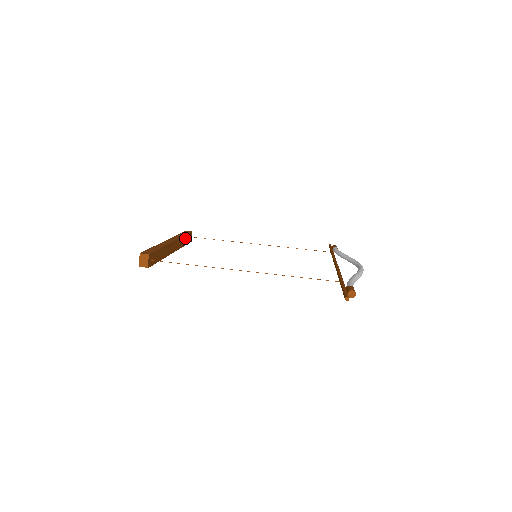
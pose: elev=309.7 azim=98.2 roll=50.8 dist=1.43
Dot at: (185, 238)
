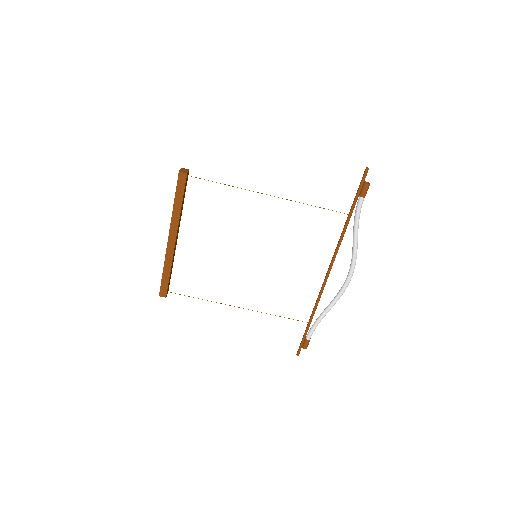
Dot at: (183, 199)
